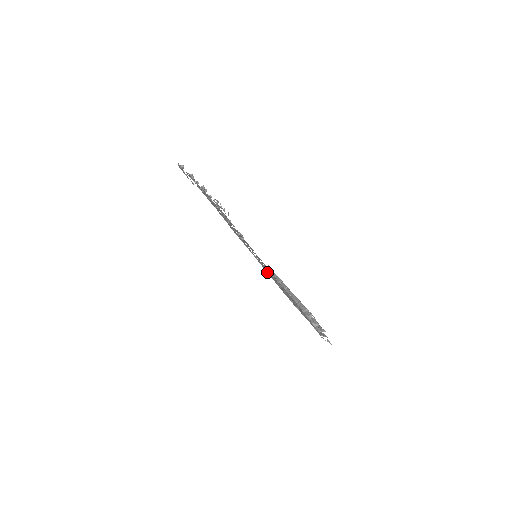
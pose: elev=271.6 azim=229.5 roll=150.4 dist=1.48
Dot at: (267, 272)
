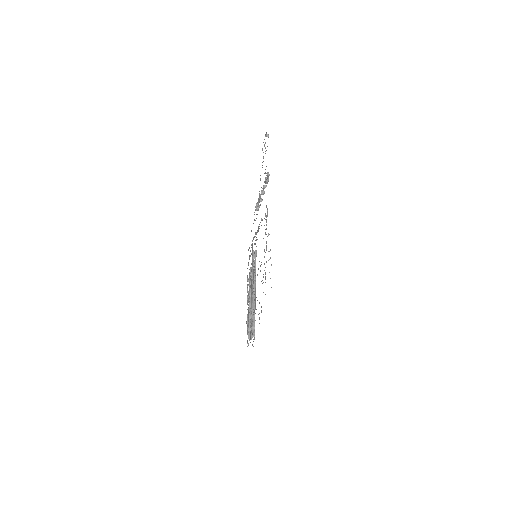
Dot at: (252, 262)
